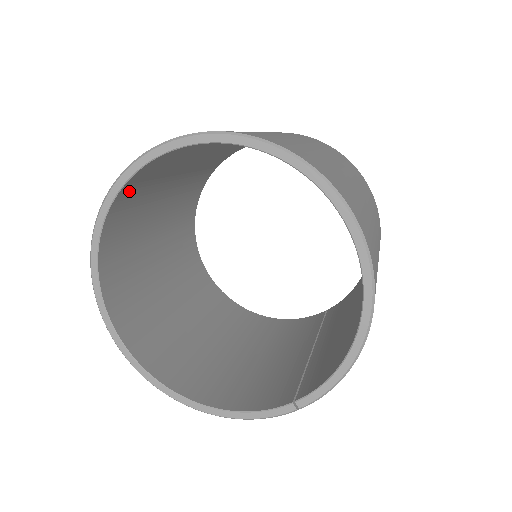
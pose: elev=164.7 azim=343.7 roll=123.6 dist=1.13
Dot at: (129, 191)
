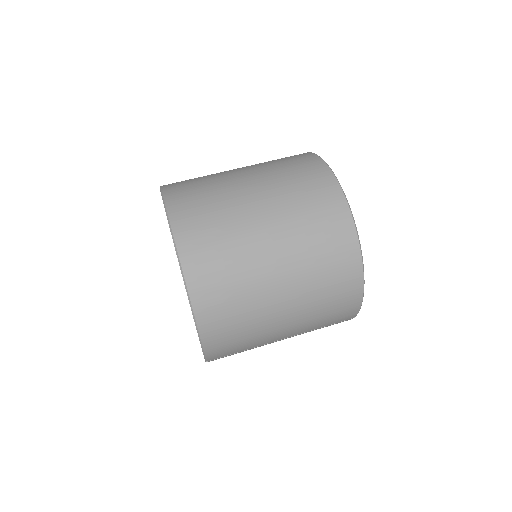
Dot at: occluded
